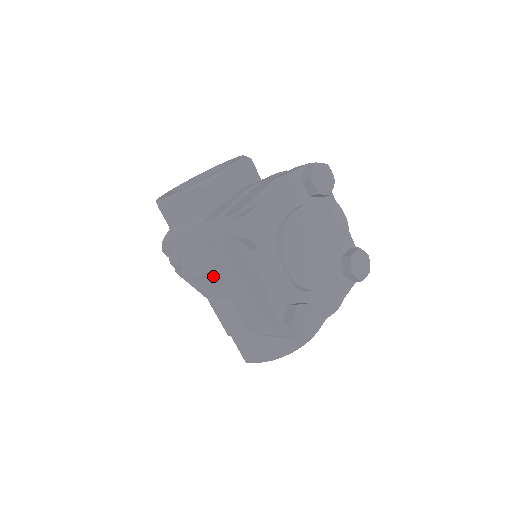
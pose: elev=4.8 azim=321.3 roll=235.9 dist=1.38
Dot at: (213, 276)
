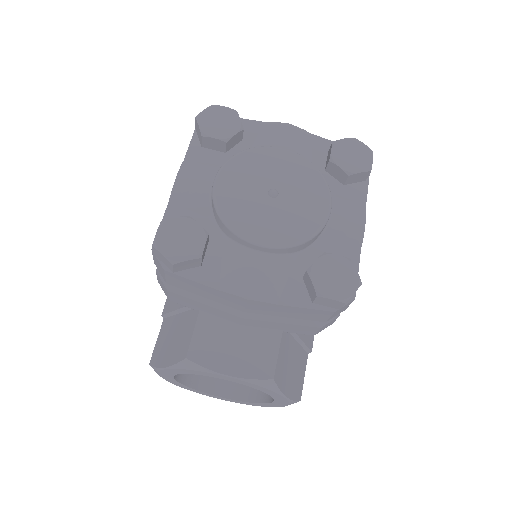
Dot at: occluded
